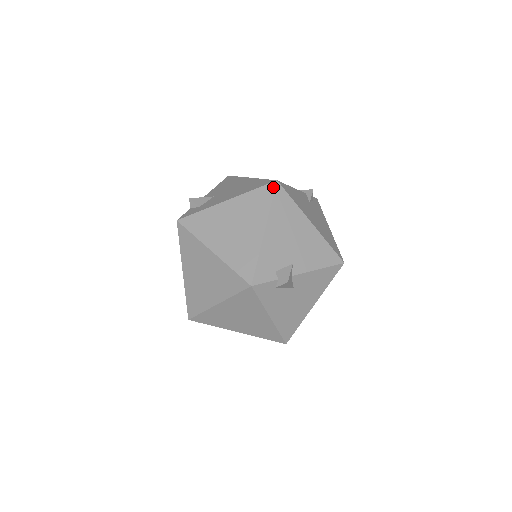
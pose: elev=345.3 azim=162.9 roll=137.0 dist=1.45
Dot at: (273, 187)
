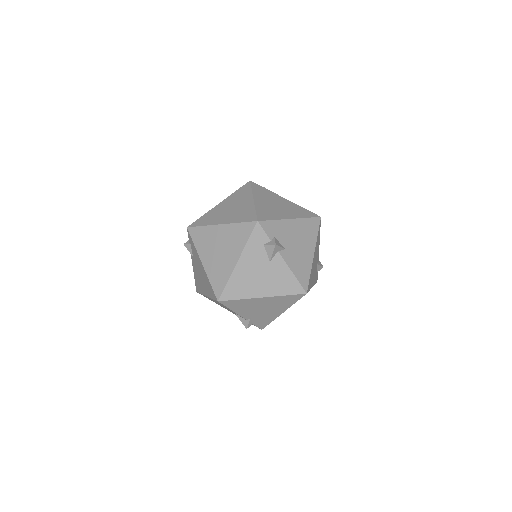
Dot at: (316, 216)
